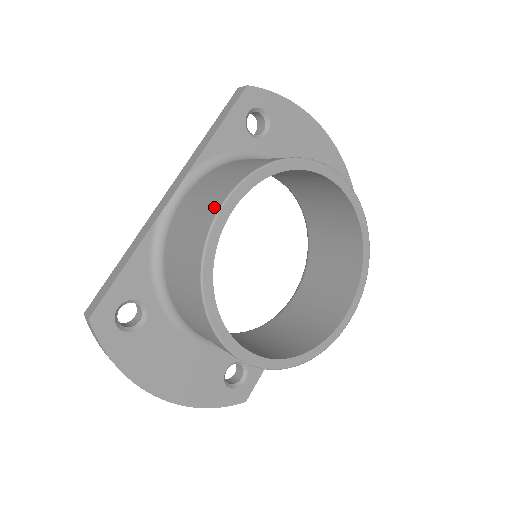
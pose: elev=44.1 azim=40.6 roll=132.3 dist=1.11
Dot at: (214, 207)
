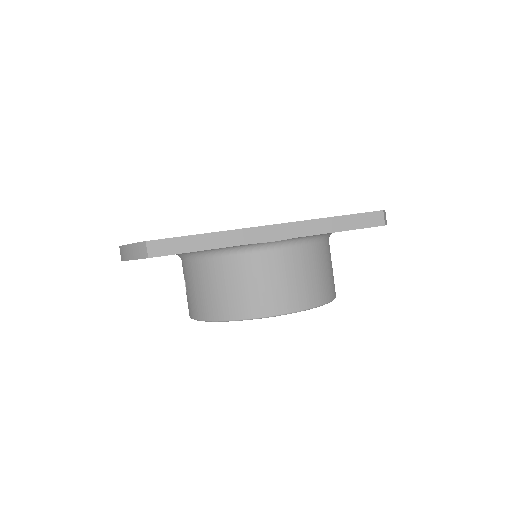
Dot at: (277, 308)
